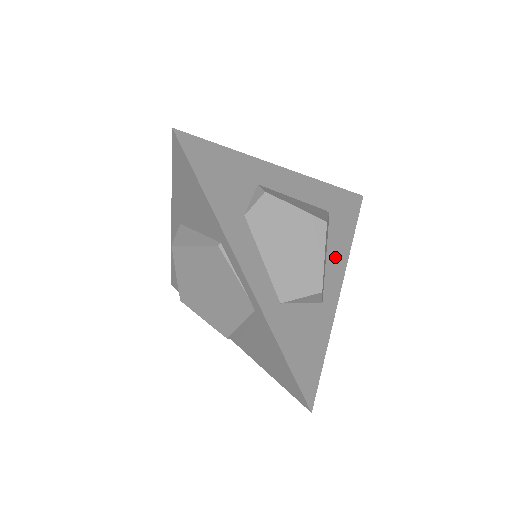
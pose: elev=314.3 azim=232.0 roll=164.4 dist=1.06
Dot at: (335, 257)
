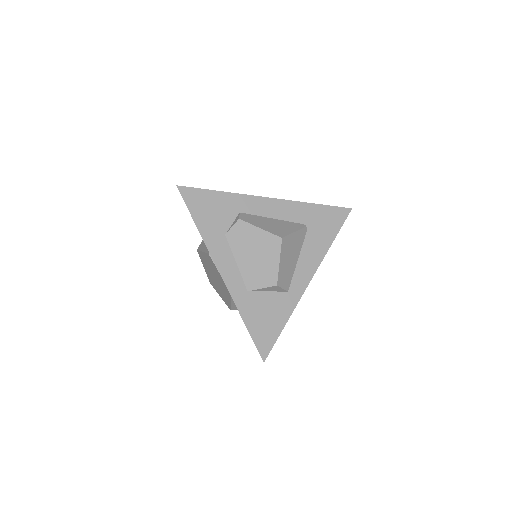
Dot at: (308, 259)
